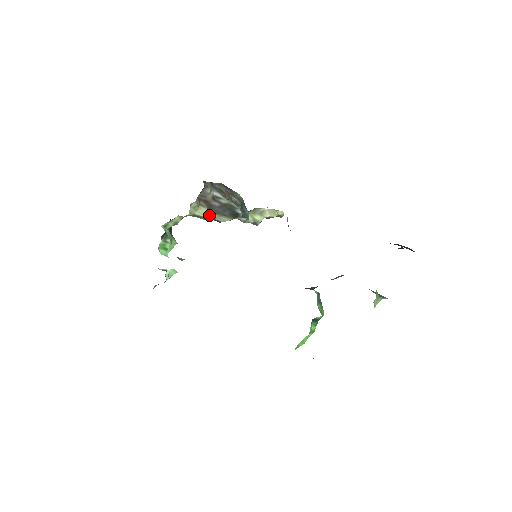
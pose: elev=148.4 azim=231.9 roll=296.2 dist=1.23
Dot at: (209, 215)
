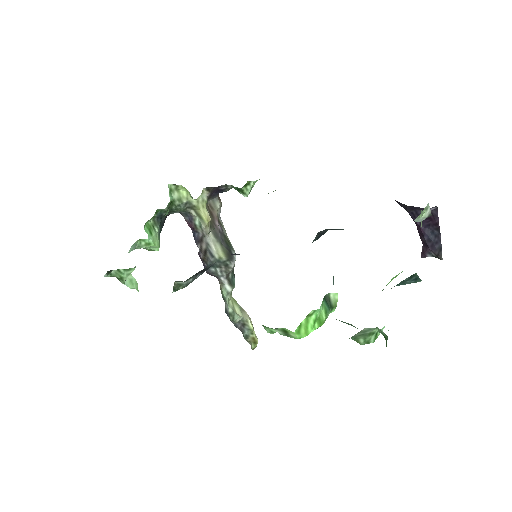
Dot at: (209, 228)
